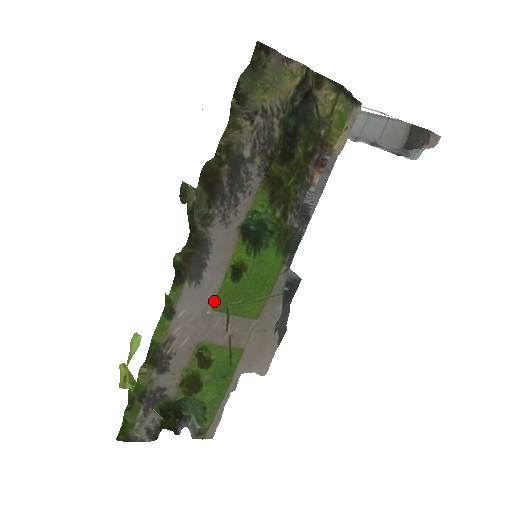
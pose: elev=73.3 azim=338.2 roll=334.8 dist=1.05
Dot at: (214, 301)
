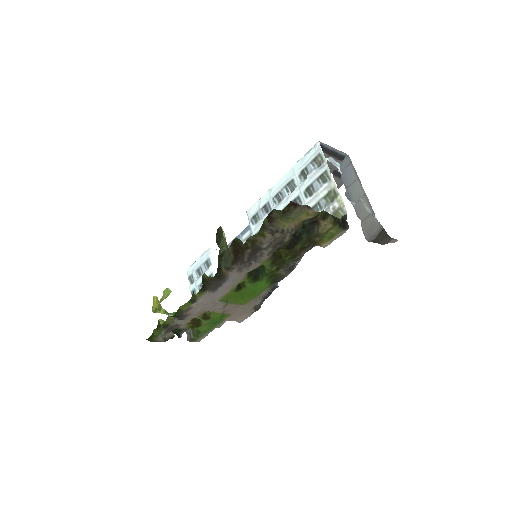
Dot at: (221, 298)
